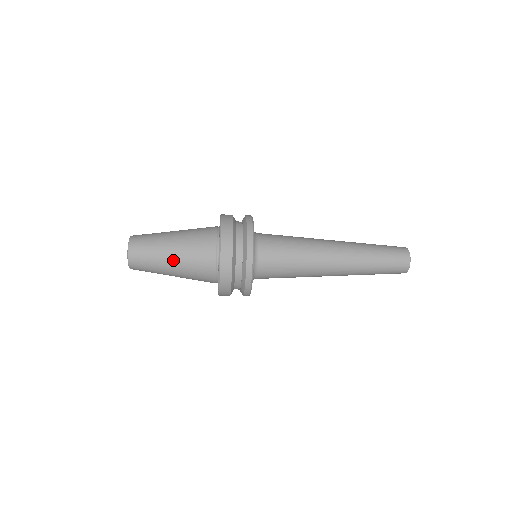
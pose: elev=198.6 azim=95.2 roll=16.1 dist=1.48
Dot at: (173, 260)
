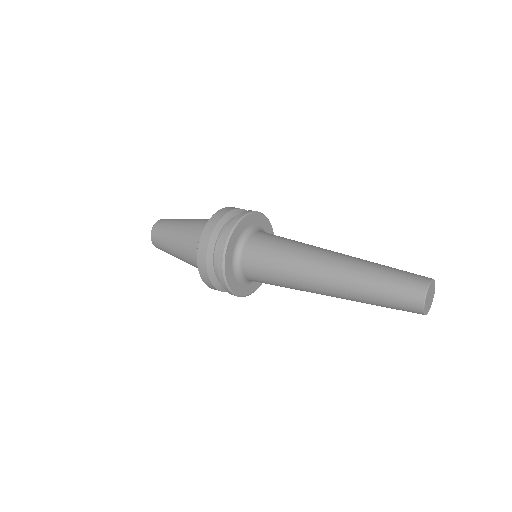
Dot at: occluded
